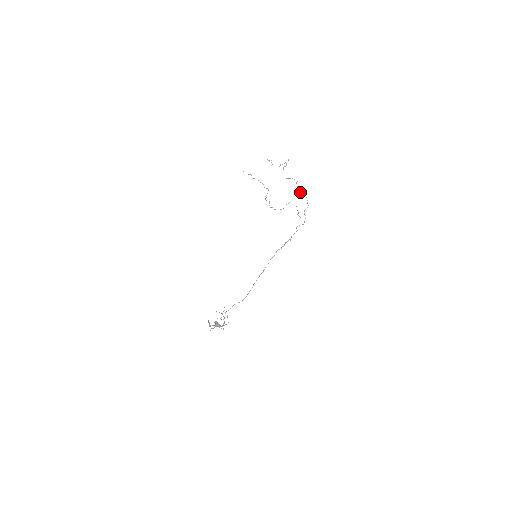
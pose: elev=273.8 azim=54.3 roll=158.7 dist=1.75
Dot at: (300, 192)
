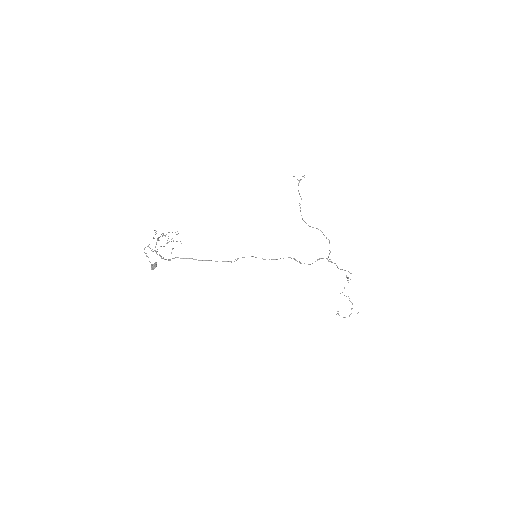
Dot at: (347, 277)
